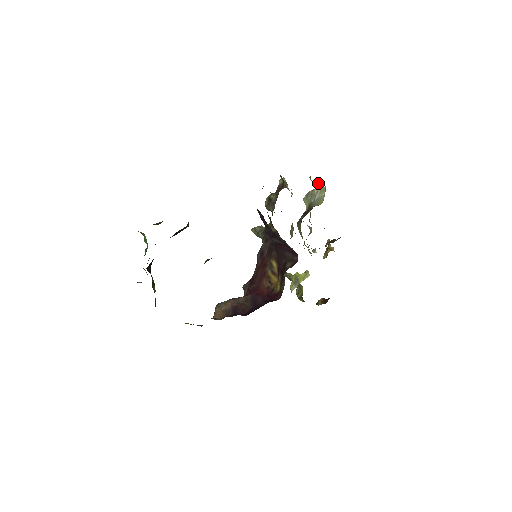
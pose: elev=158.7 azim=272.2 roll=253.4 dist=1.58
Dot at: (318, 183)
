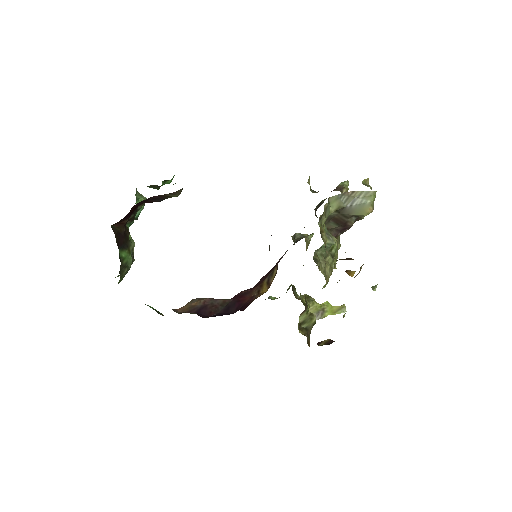
Dot at: (368, 186)
